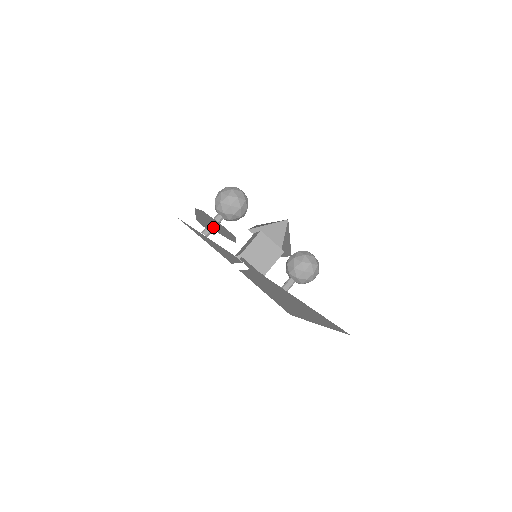
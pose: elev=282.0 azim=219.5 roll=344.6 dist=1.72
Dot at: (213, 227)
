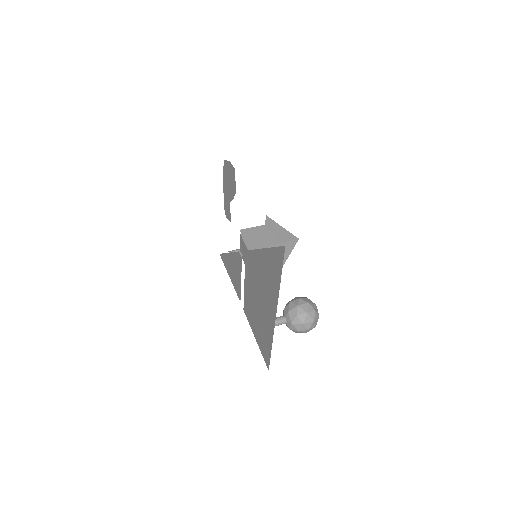
Dot at: (229, 193)
